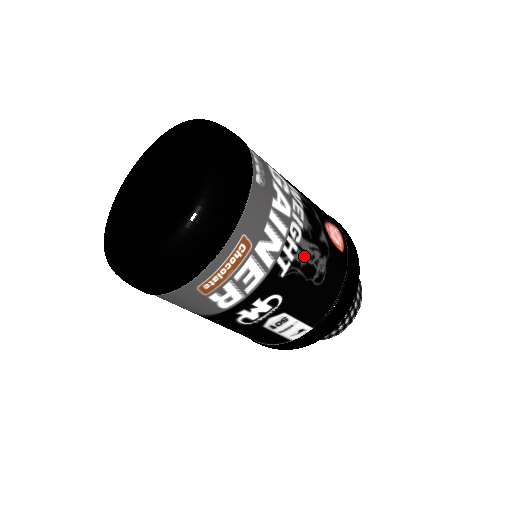
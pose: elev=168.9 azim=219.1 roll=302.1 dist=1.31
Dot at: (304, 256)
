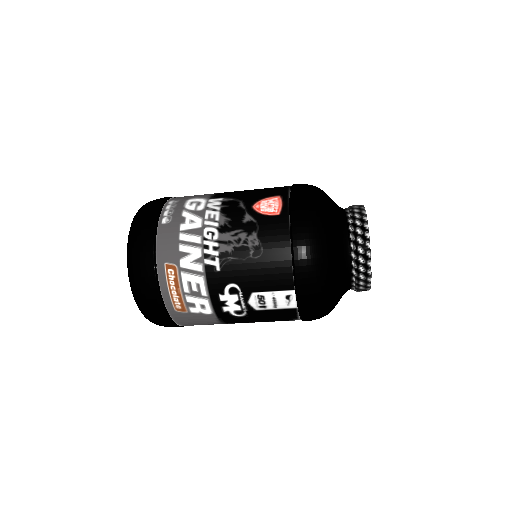
Dot at: (229, 245)
